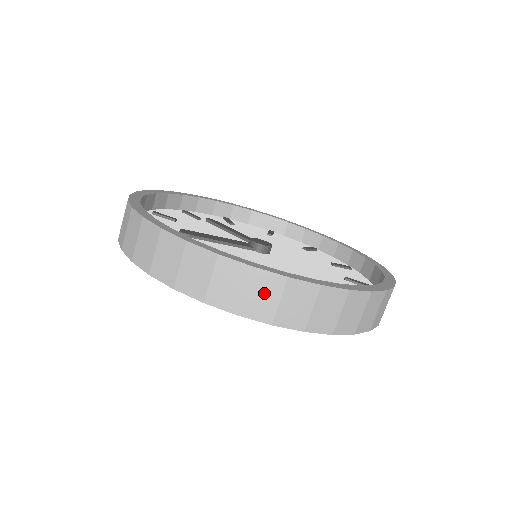
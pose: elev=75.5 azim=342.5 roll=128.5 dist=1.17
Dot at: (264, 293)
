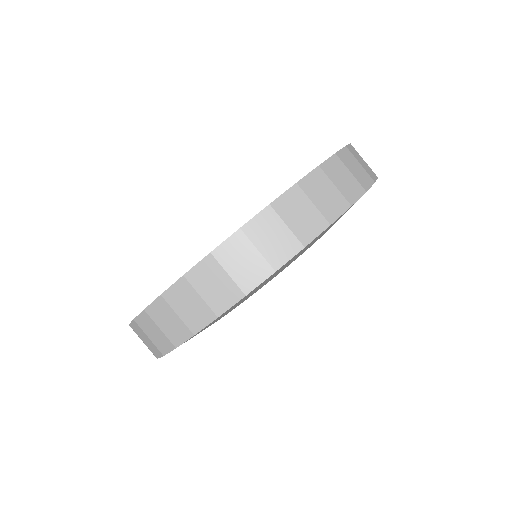
Dot at: (212, 282)
